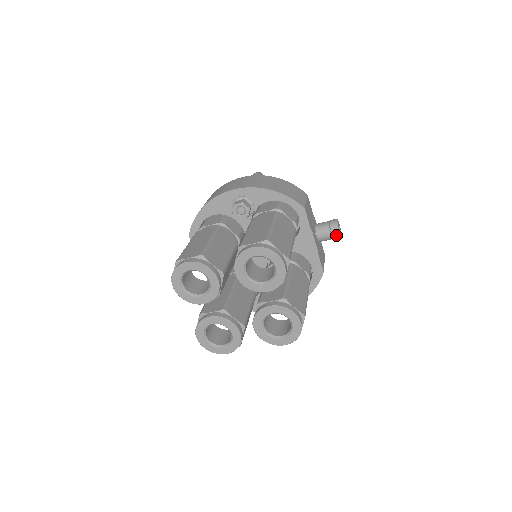
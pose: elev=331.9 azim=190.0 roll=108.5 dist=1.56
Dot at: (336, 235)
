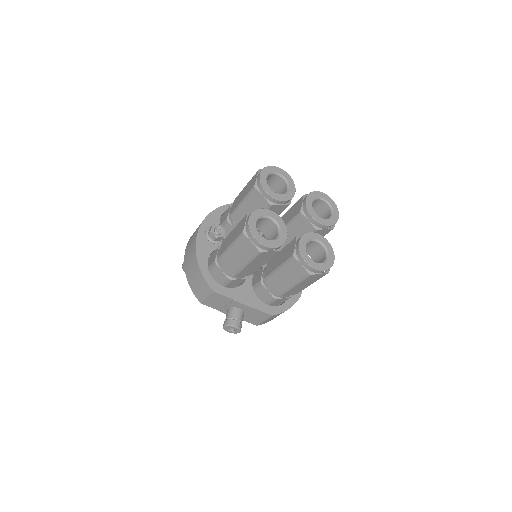
Dot at: occluded
